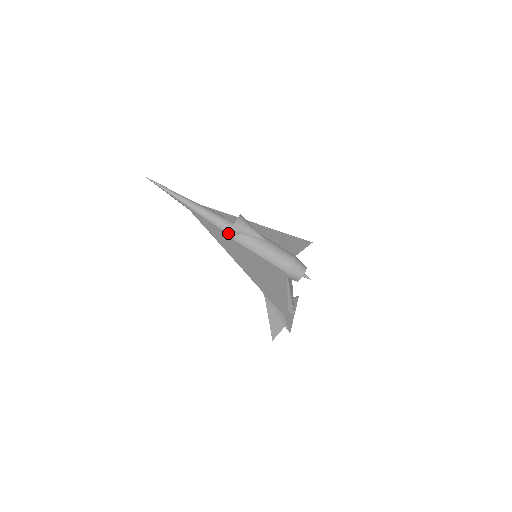
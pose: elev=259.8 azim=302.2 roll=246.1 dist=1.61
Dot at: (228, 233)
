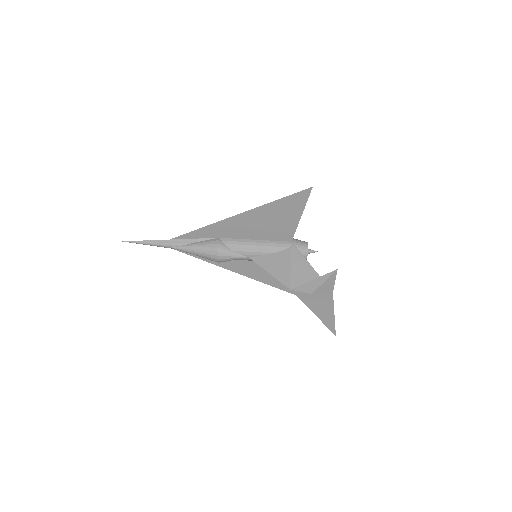
Dot at: (219, 234)
